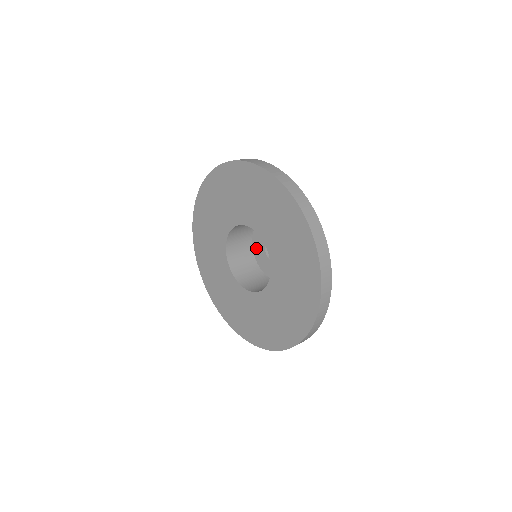
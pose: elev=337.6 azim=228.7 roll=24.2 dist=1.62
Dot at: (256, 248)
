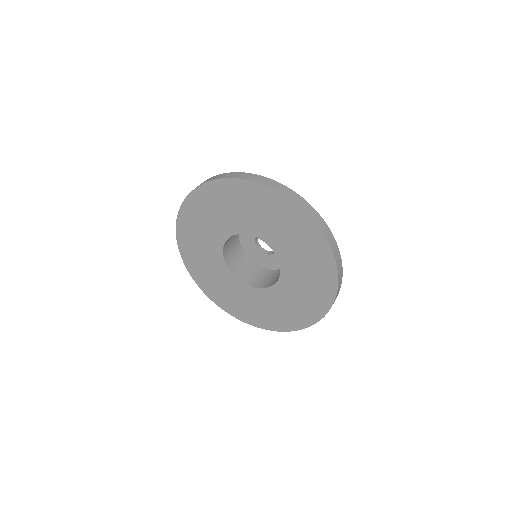
Dot at: (245, 245)
